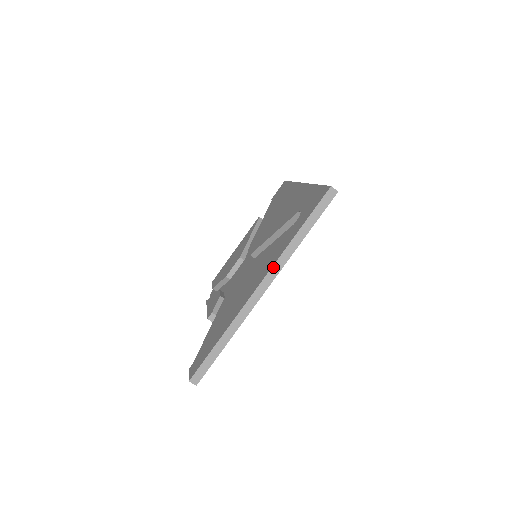
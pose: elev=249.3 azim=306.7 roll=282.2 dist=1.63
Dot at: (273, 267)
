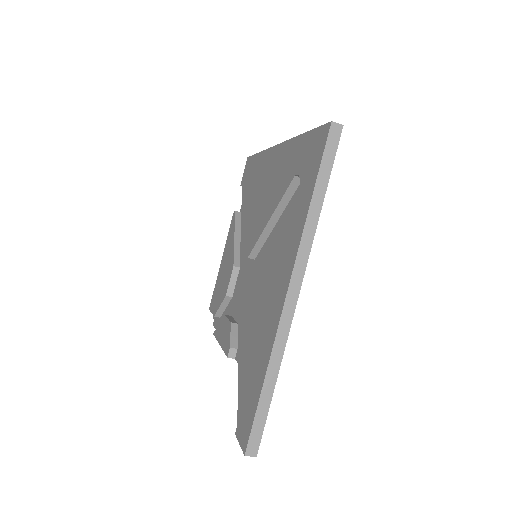
Dot at: (297, 259)
